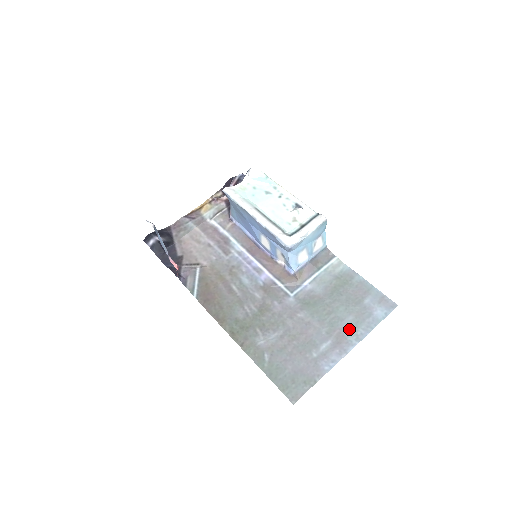
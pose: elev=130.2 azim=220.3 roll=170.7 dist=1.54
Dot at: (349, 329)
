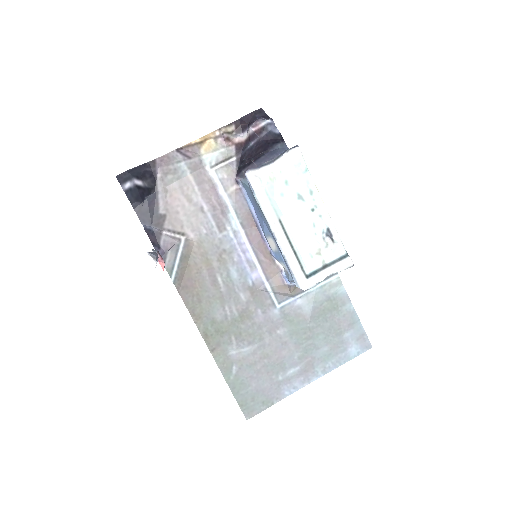
Dot at: (320, 360)
